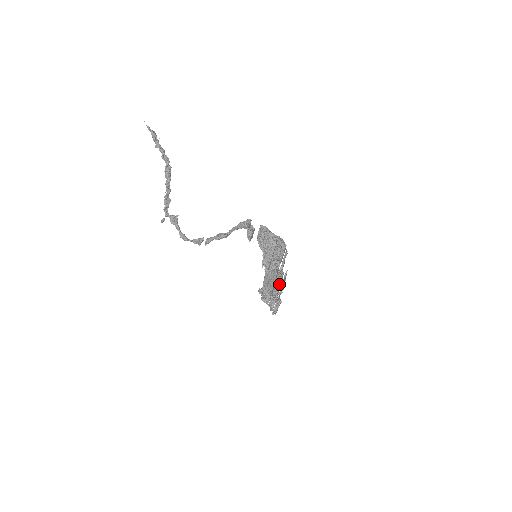
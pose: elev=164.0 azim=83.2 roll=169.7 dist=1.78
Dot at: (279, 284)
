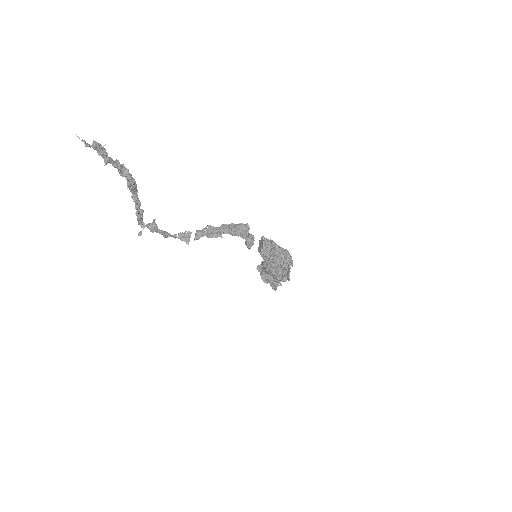
Dot at: occluded
